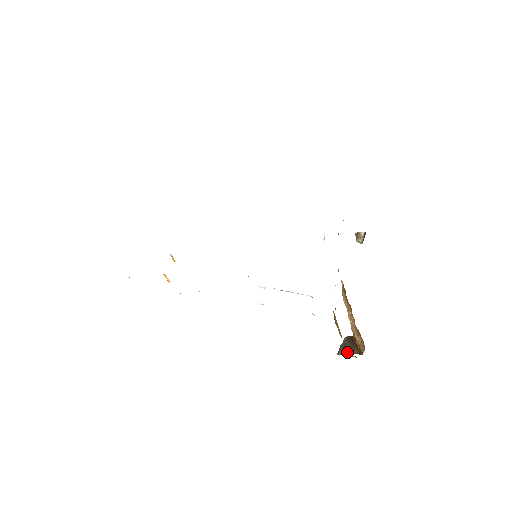
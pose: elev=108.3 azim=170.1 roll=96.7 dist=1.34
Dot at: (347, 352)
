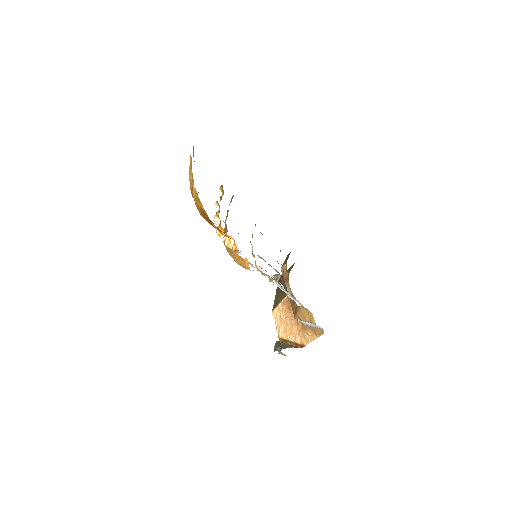
Dot at: (288, 347)
